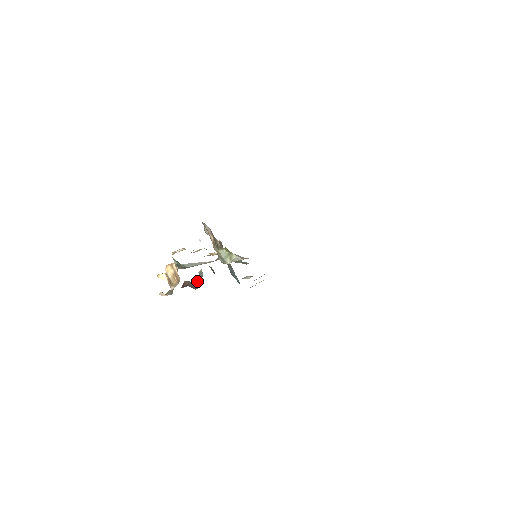
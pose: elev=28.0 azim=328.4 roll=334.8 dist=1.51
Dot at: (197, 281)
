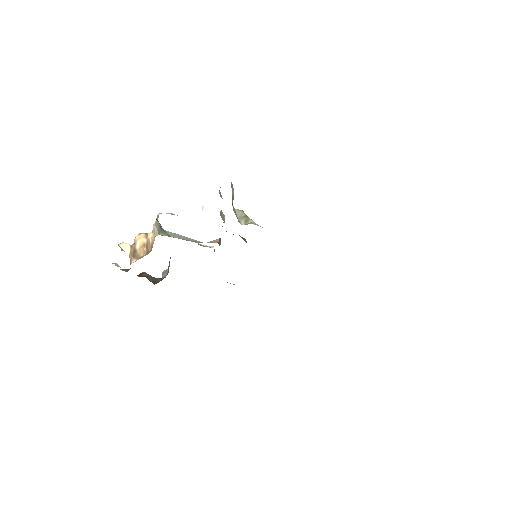
Dot at: (158, 278)
